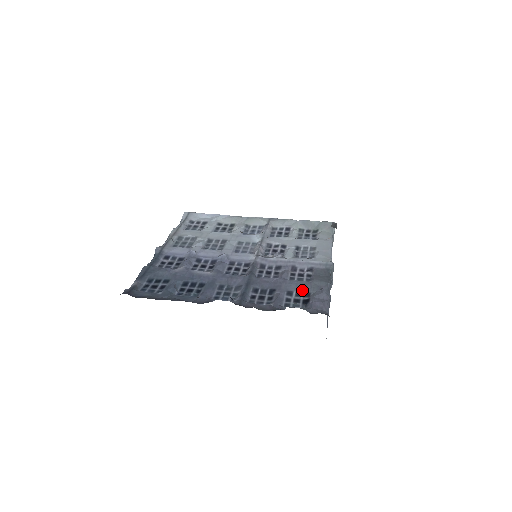
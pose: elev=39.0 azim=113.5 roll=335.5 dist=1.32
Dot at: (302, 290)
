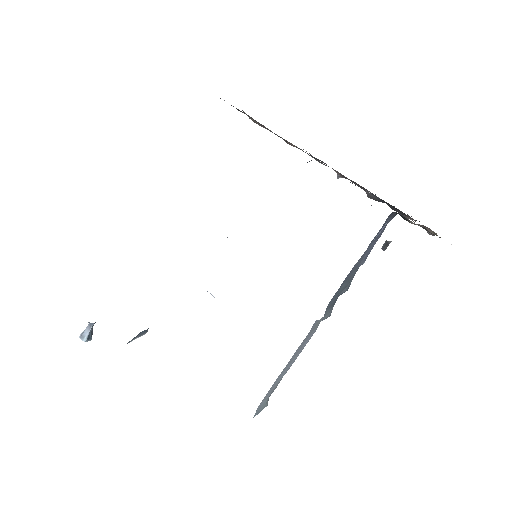
Dot at: occluded
